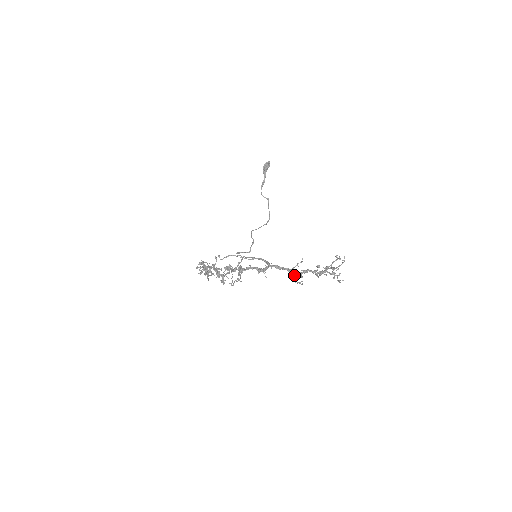
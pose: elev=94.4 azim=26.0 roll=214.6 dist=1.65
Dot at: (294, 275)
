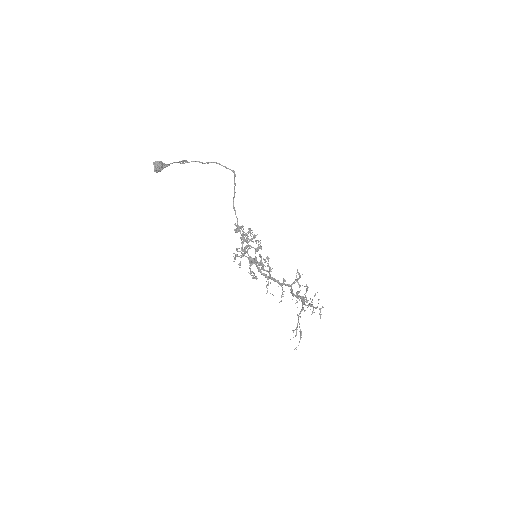
Dot at: occluded
